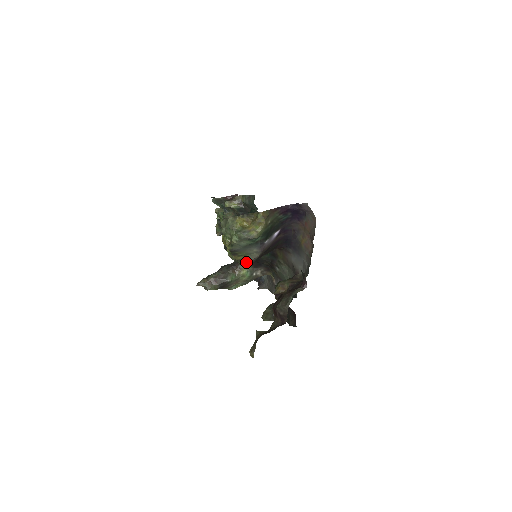
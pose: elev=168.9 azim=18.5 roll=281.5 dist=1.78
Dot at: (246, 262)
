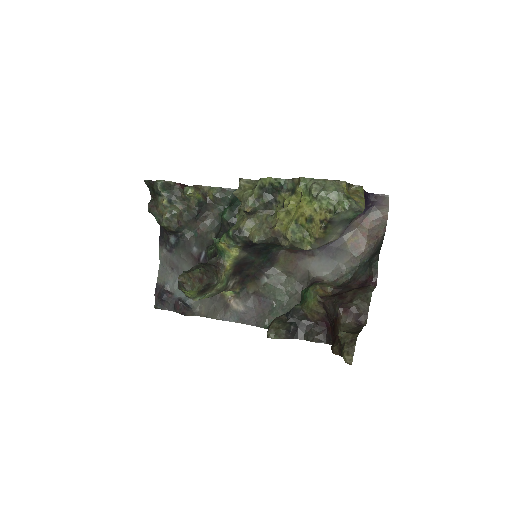
Dot at: (320, 244)
